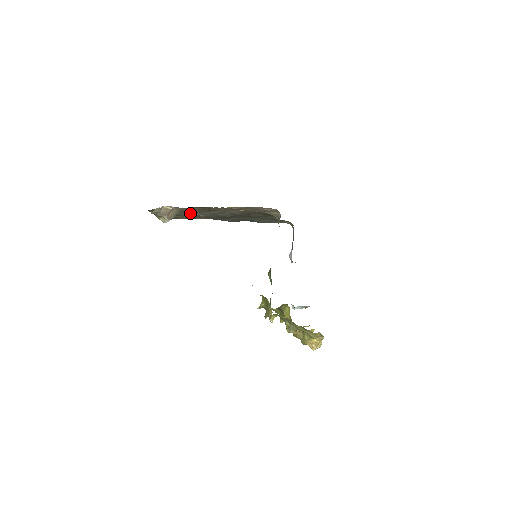
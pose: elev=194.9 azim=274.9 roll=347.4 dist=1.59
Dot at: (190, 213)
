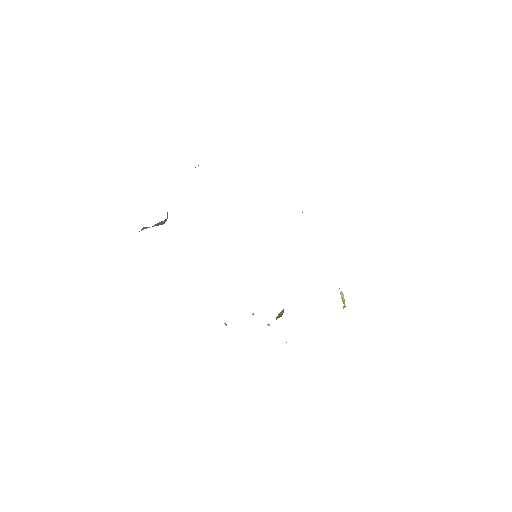
Dot at: occluded
